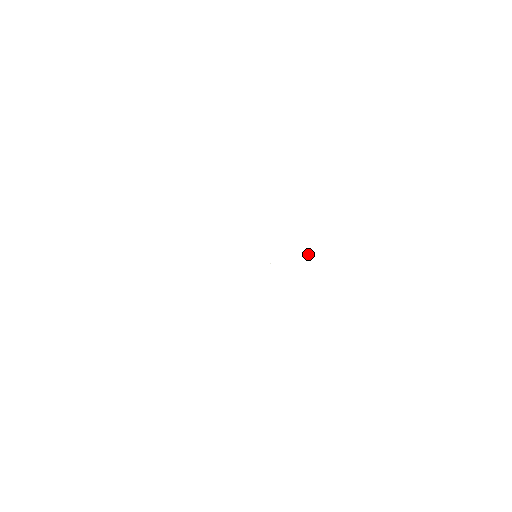
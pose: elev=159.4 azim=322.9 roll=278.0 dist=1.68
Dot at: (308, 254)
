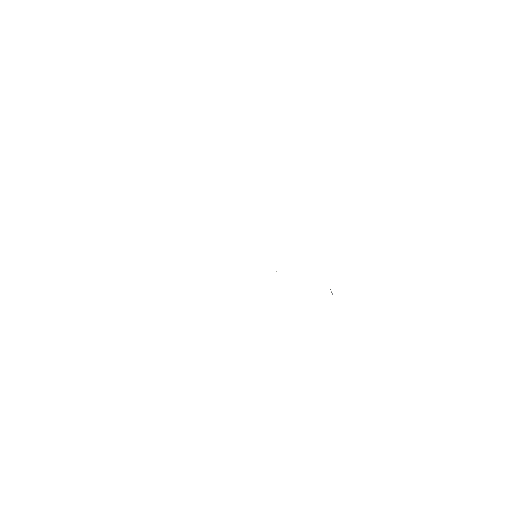
Dot at: (331, 291)
